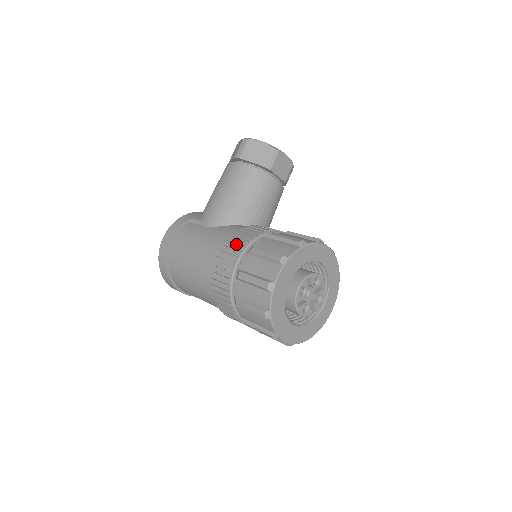
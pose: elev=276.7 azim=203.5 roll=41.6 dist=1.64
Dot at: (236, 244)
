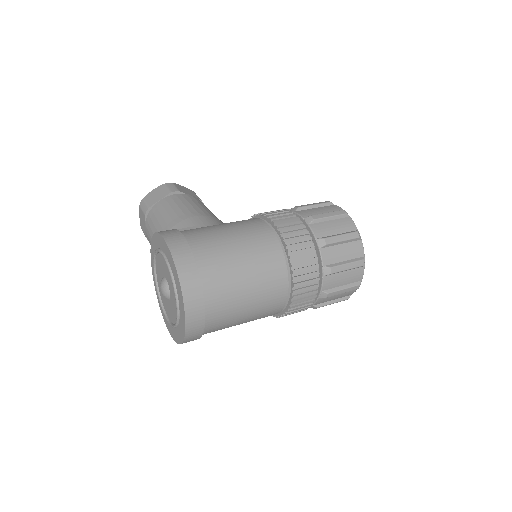
Dot at: occluded
